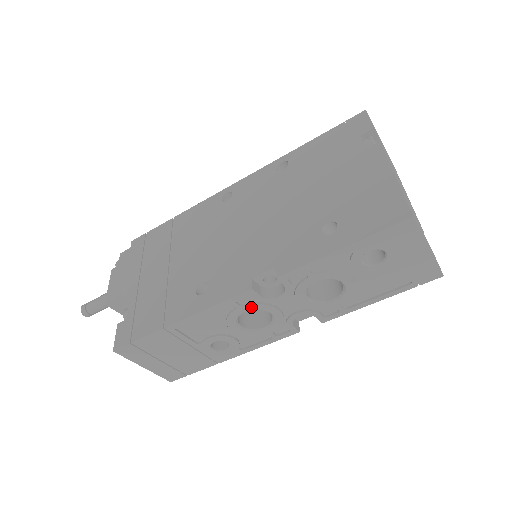
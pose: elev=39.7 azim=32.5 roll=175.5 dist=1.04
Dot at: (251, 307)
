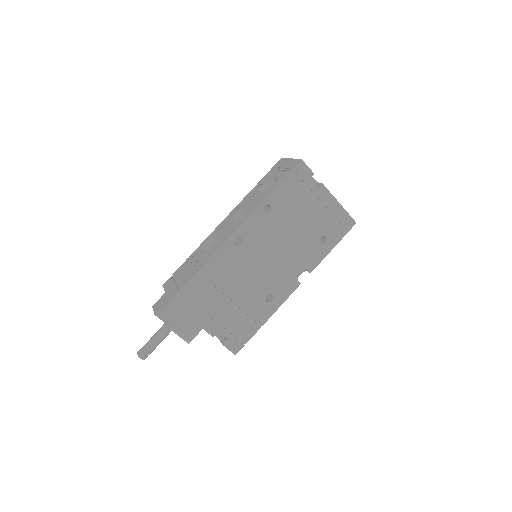
Dot at: occluded
